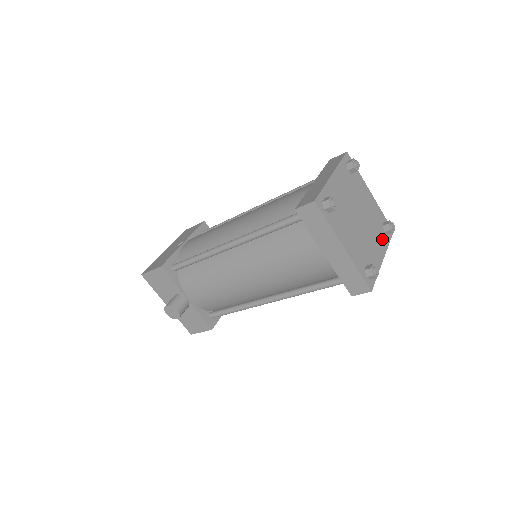
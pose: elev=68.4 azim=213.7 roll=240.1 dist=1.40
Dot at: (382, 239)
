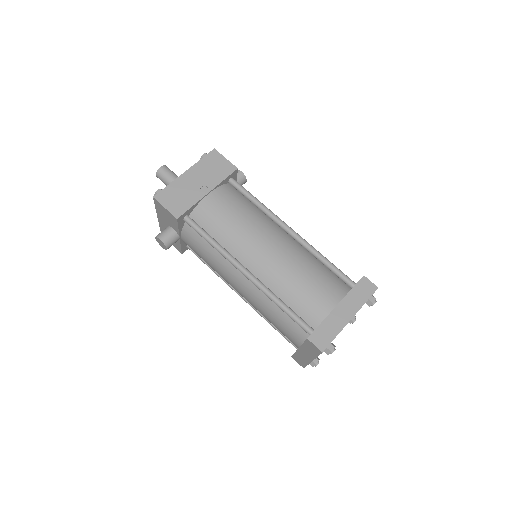
Dot at: occluded
